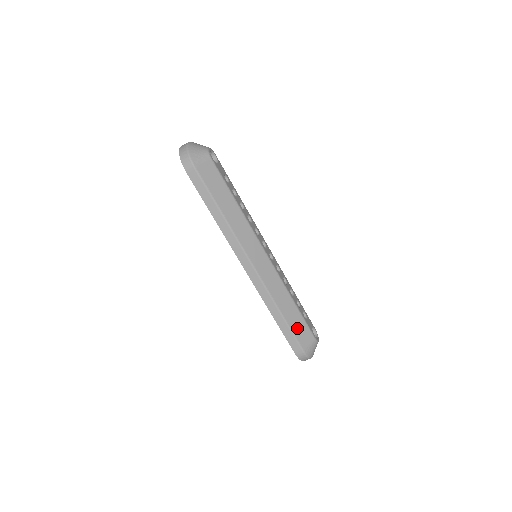
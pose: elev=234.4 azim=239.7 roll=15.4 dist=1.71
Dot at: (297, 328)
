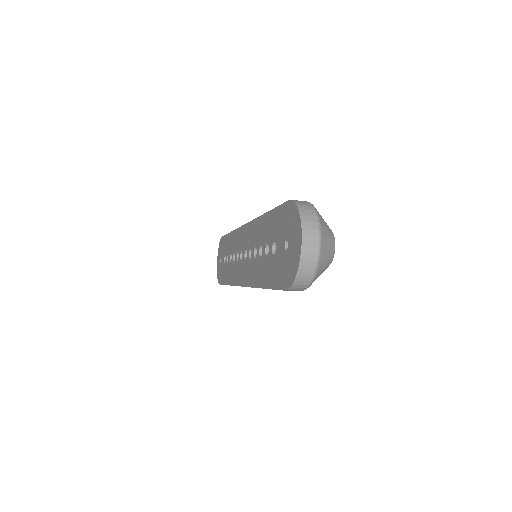
Dot at: occluded
